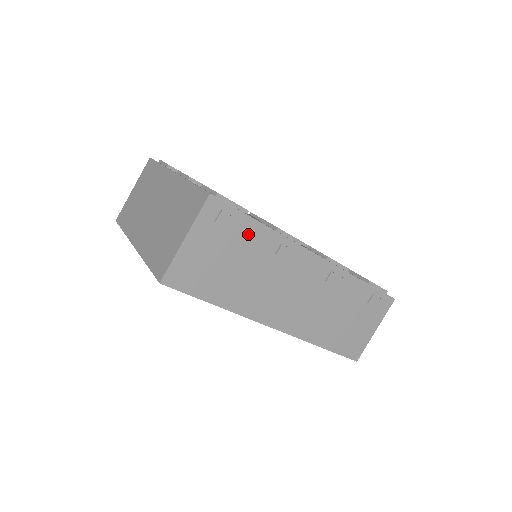
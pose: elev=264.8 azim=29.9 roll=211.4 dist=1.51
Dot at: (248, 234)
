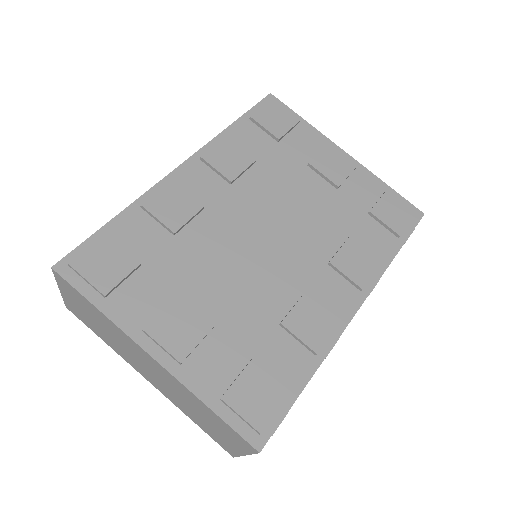
Dot at: occluded
